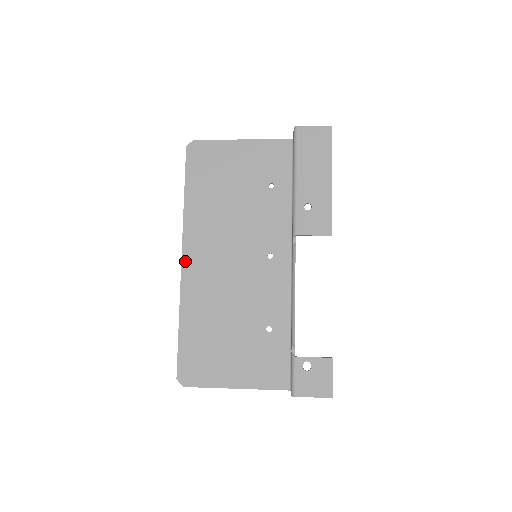
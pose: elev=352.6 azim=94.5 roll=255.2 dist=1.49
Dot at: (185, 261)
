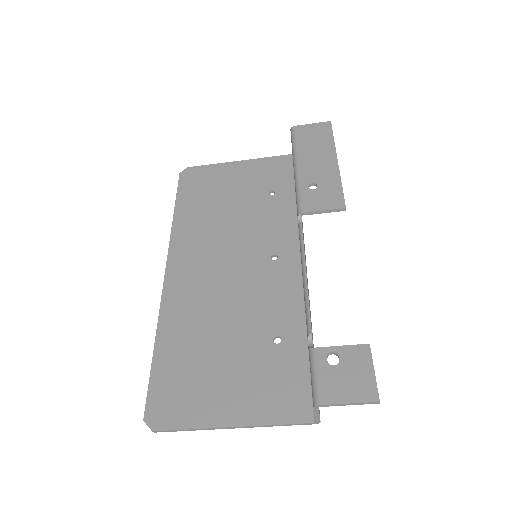
Dot at: (169, 274)
